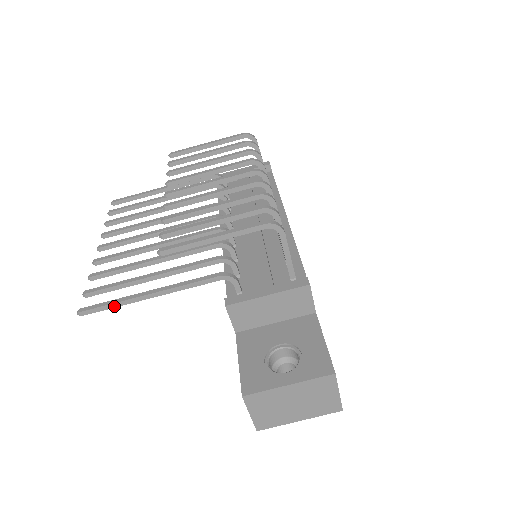
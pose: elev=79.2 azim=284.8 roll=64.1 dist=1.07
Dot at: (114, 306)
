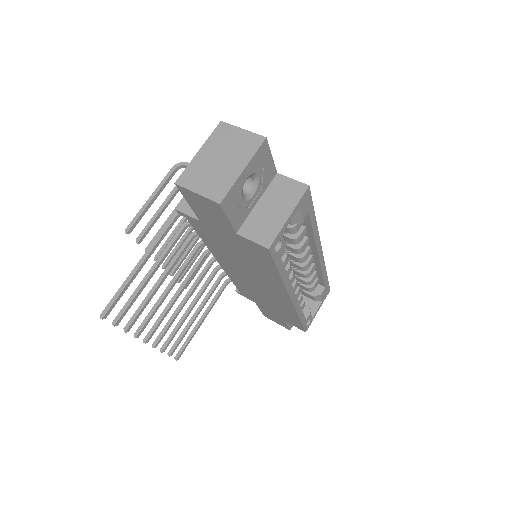
Dot at: (121, 290)
